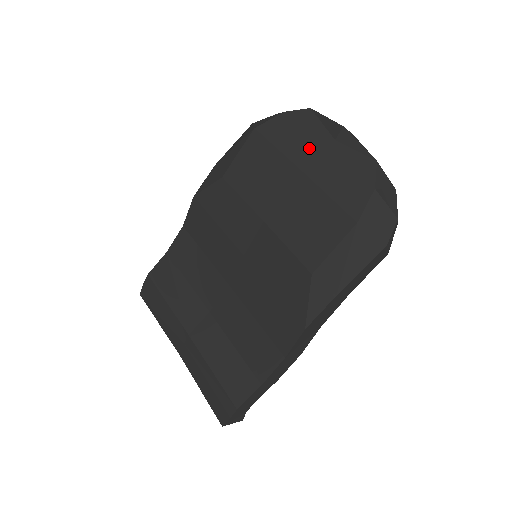
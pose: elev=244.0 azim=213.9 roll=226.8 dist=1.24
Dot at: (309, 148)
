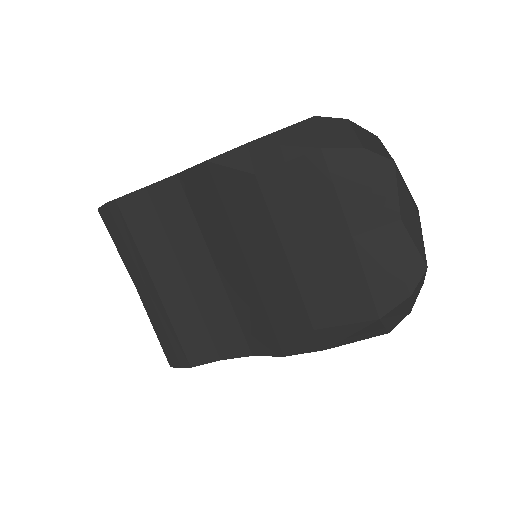
Dot at: (371, 214)
